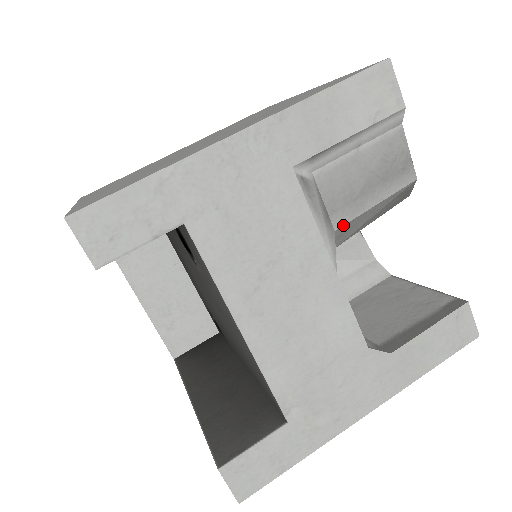
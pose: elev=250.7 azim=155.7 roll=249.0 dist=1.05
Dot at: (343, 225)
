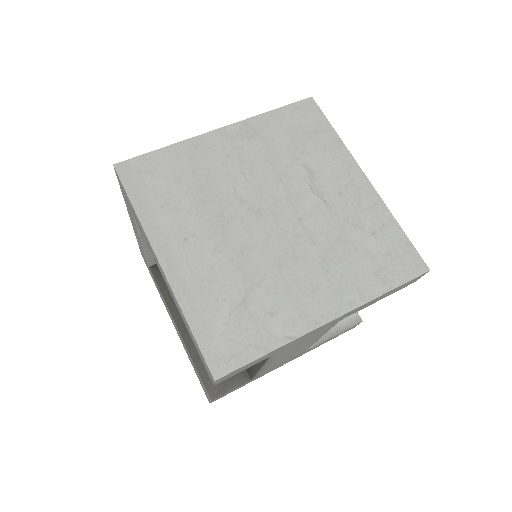
Dot at: occluded
